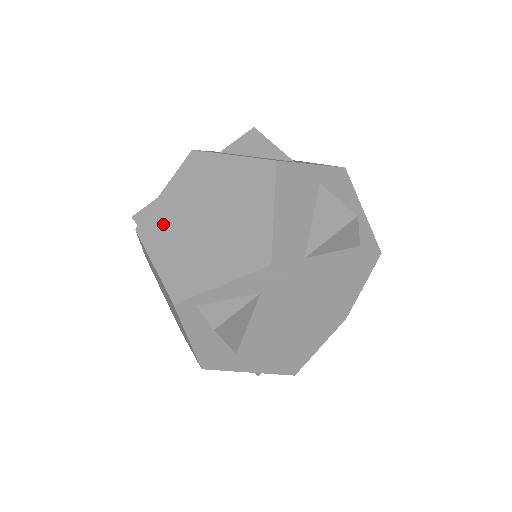
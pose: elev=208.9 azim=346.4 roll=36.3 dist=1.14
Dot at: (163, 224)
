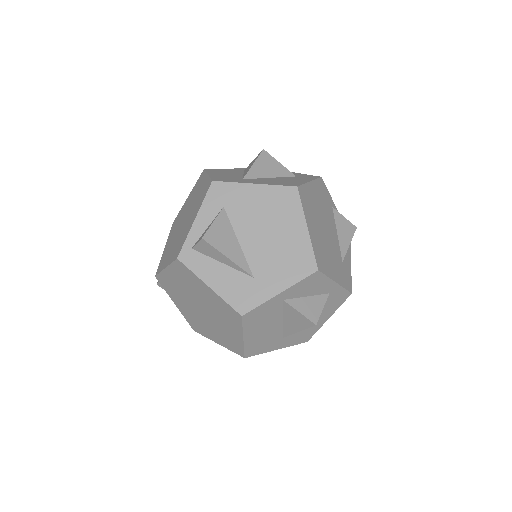
Dot at: (166, 254)
